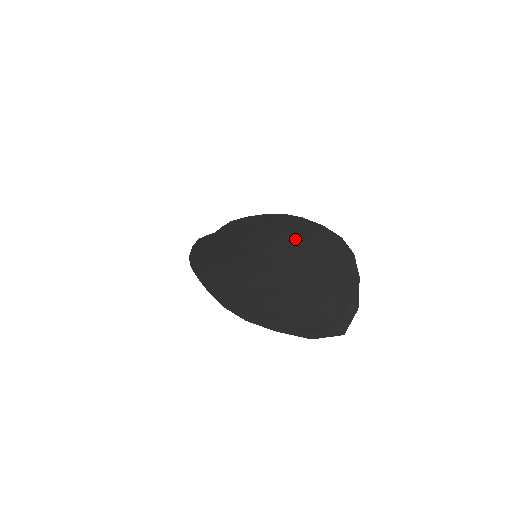
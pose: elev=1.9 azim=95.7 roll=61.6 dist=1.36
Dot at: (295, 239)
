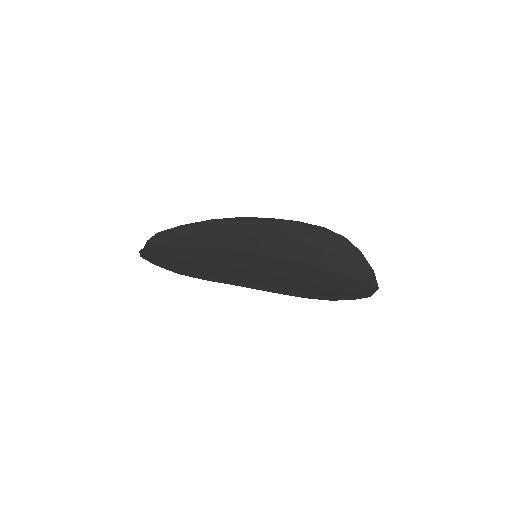
Dot at: (284, 235)
